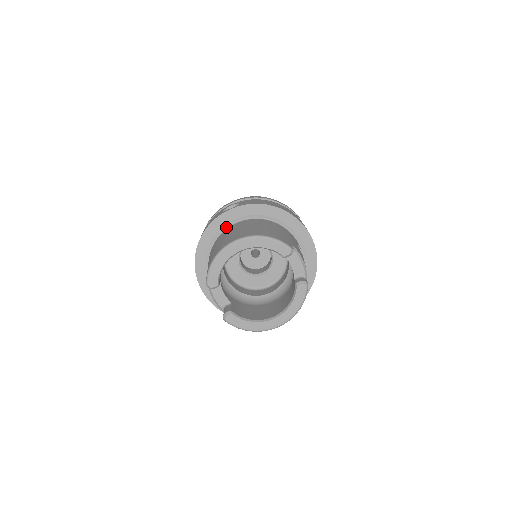
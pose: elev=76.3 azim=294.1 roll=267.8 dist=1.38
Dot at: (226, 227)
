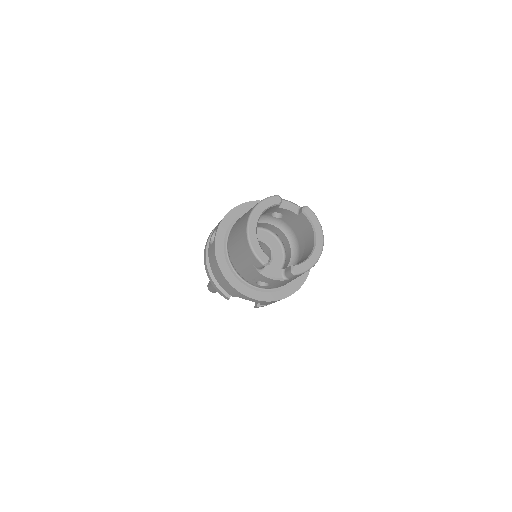
Dot at: (225, 246)
